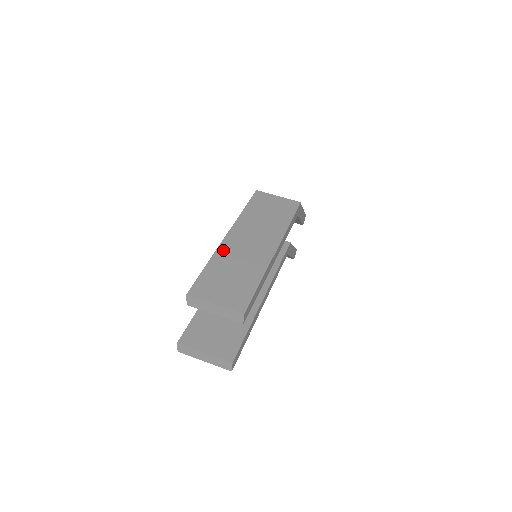
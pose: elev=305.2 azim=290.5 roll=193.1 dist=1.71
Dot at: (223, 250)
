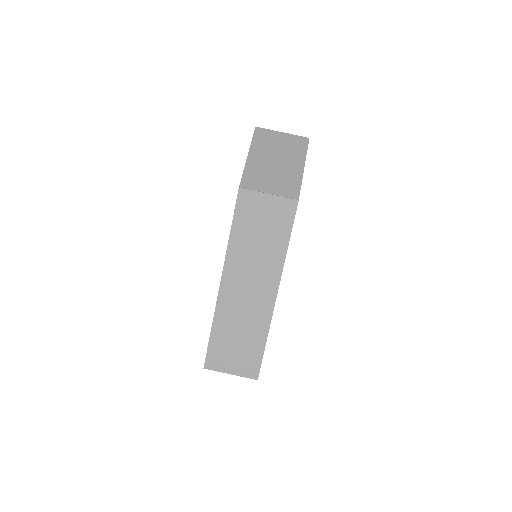
Dot at: (222, 307)
